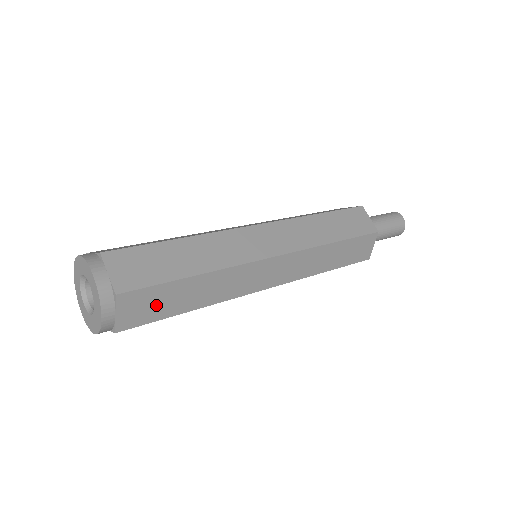
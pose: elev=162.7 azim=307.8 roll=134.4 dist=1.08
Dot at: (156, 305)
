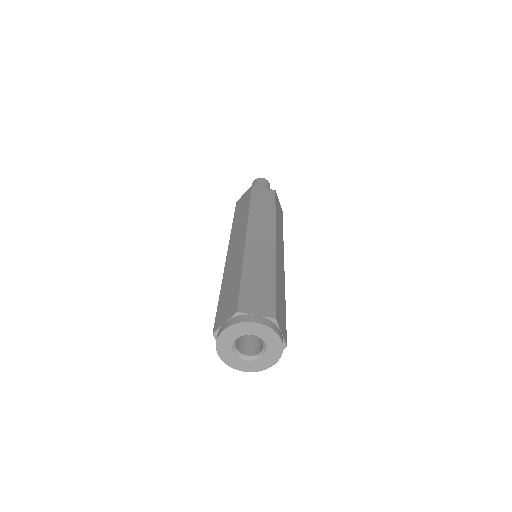
Dot at: occluded
